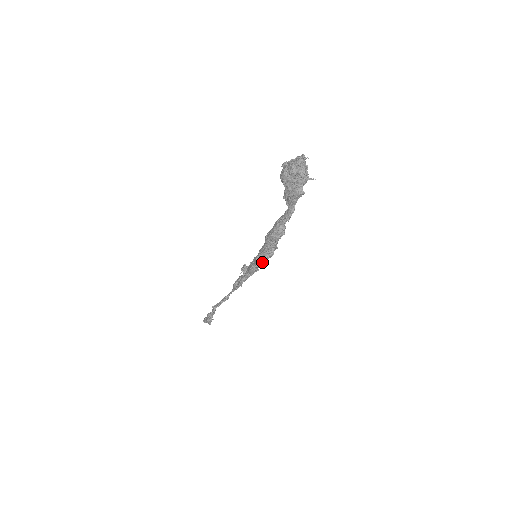
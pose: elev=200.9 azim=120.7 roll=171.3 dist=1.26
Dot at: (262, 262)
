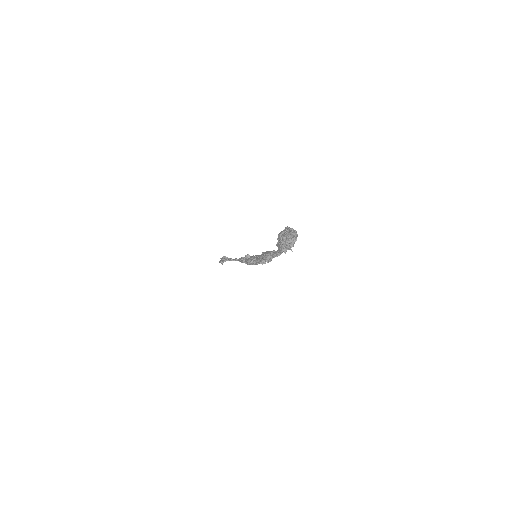
Dot at: (253, 264)
